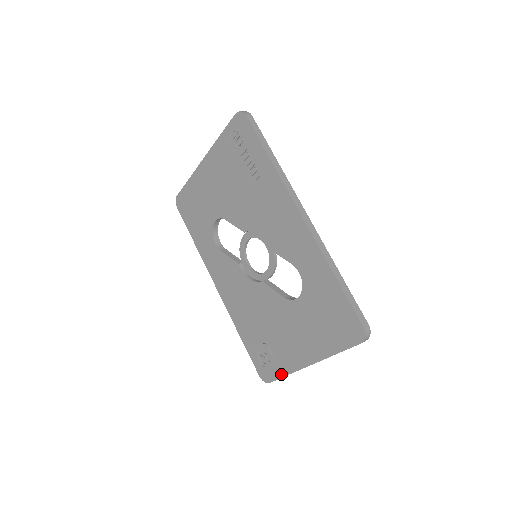
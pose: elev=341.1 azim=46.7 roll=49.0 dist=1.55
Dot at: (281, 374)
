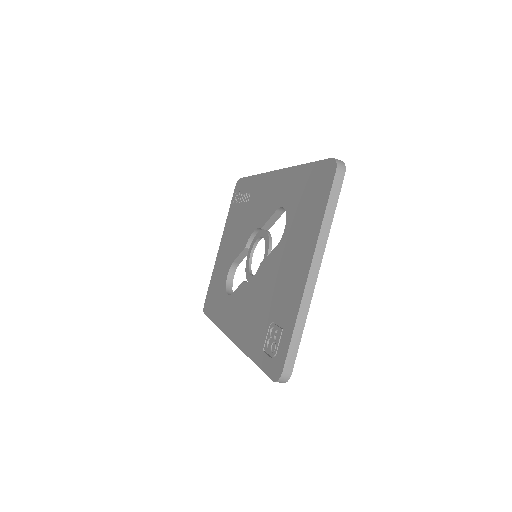
Dot at: (290, 334)
